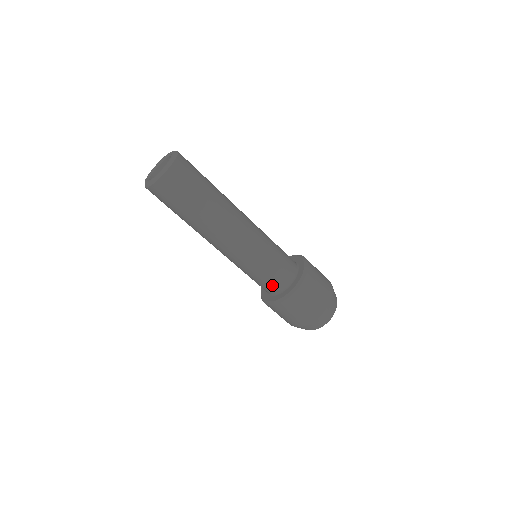
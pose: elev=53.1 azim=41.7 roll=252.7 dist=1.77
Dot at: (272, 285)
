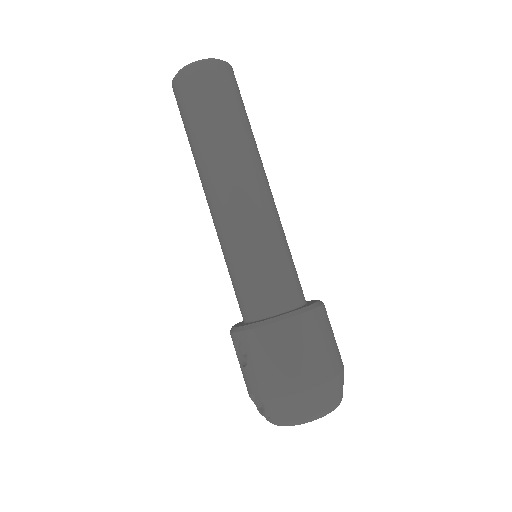
Dot at: (270, 294)
